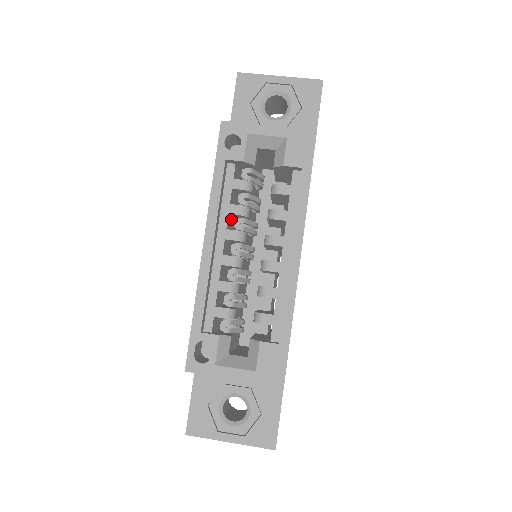
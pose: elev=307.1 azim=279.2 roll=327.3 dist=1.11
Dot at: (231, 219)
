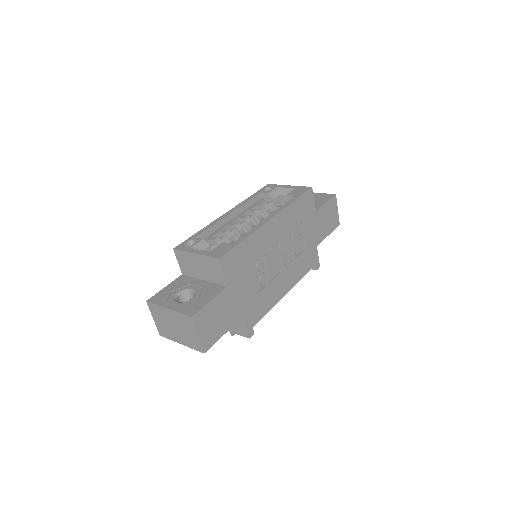
Dot at: occluded
